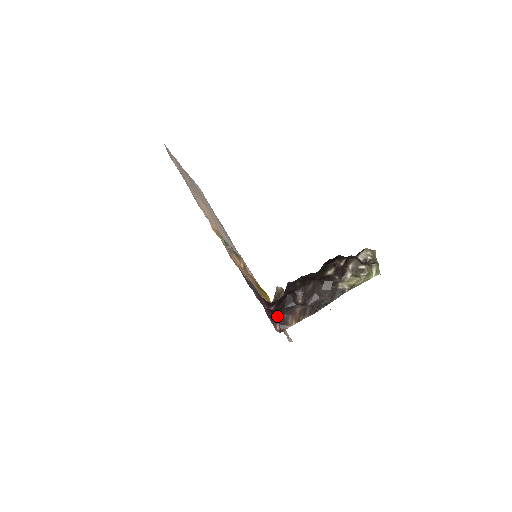
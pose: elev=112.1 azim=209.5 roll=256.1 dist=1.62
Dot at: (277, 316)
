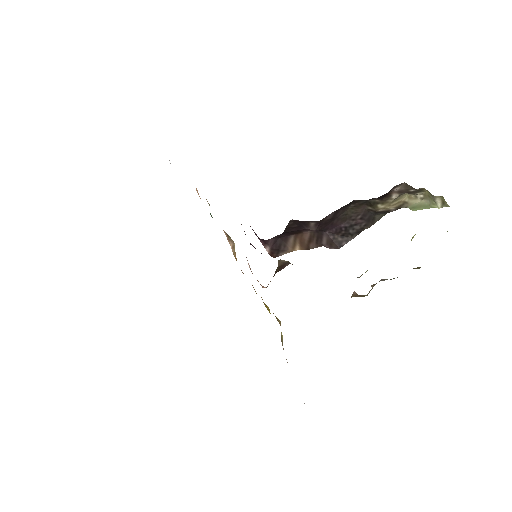
Dot at: occluded
